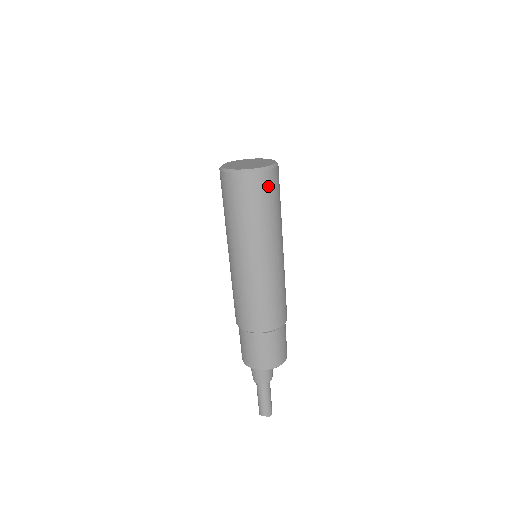
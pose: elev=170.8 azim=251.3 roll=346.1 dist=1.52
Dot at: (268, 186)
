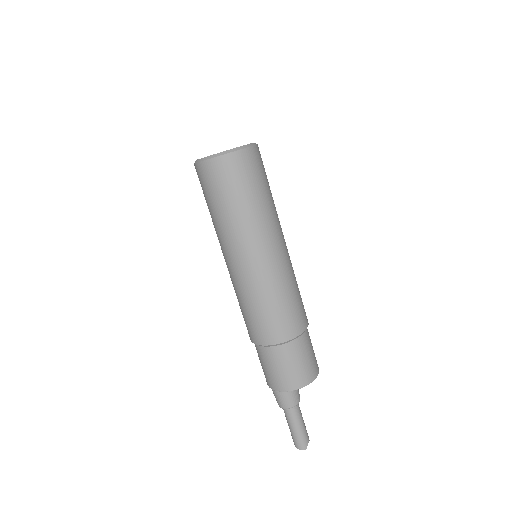
Dot at: (229, 173)
